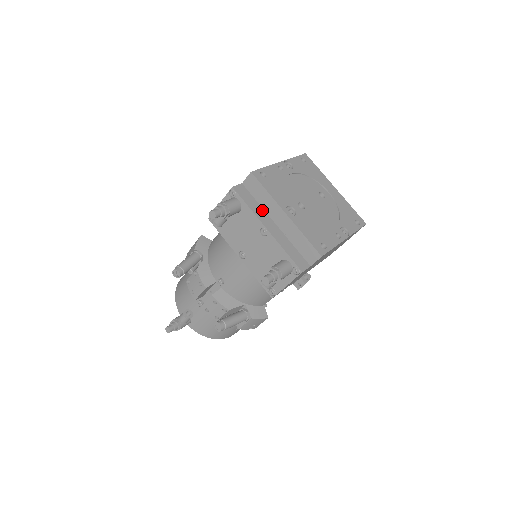
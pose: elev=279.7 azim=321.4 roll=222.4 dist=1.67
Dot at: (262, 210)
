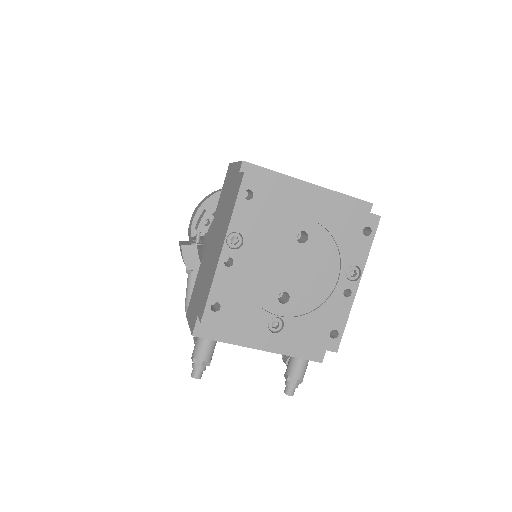
Dot at: occluded
